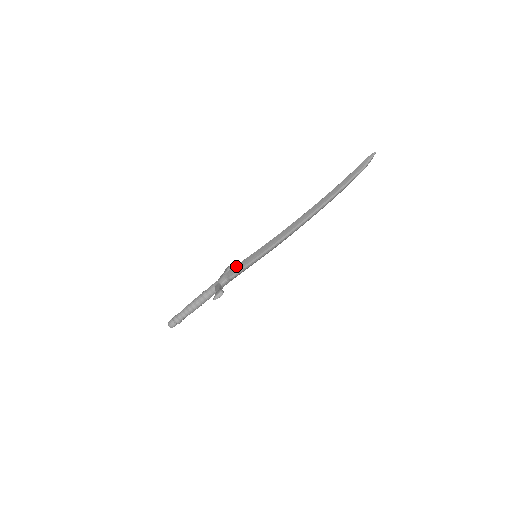
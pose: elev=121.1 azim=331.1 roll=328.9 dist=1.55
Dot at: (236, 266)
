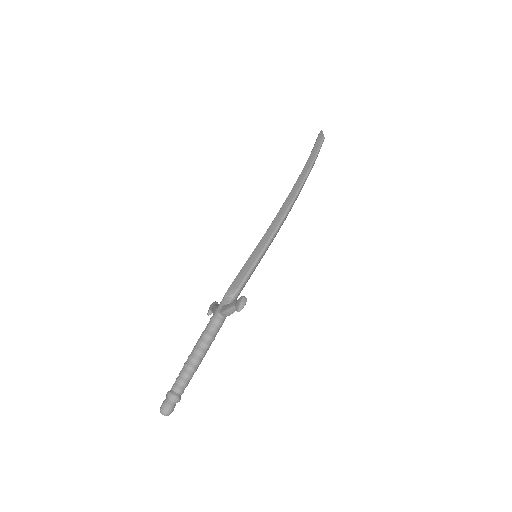
Dot at: (237, 276)
